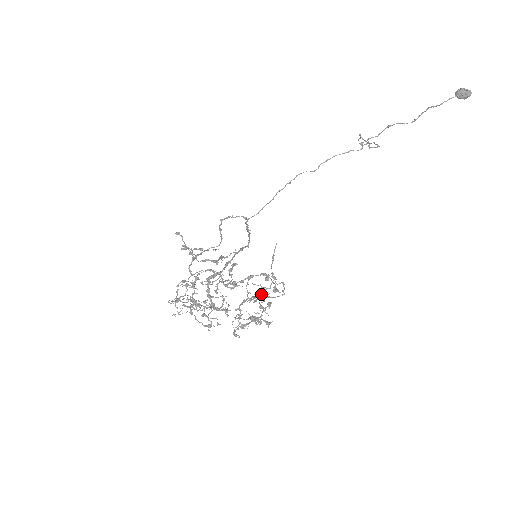
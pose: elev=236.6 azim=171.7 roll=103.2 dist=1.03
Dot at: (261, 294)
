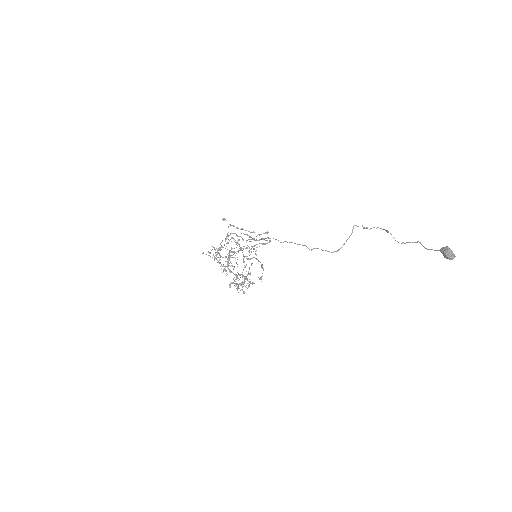
Dot at: occluded
